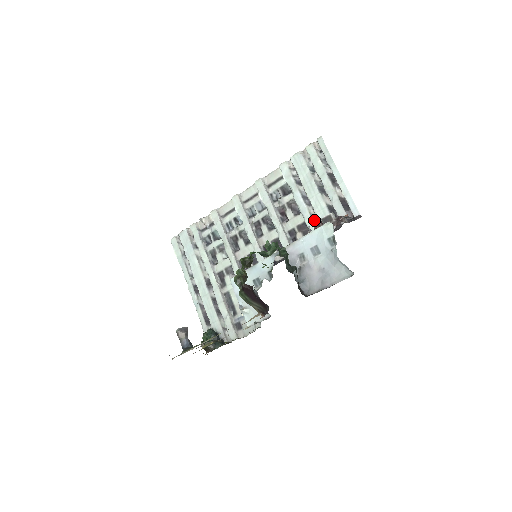
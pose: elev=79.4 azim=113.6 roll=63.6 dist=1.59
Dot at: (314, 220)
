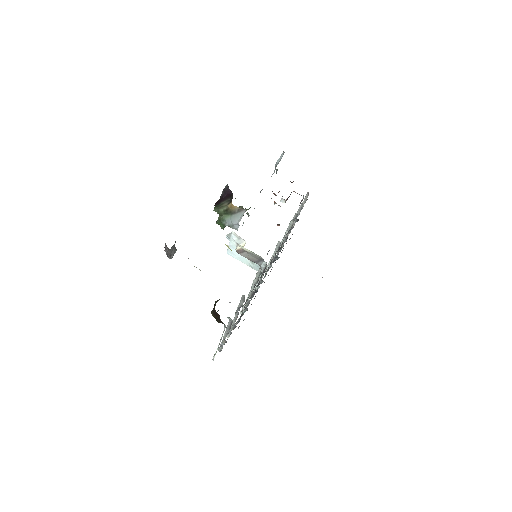
Dot at: occluded
